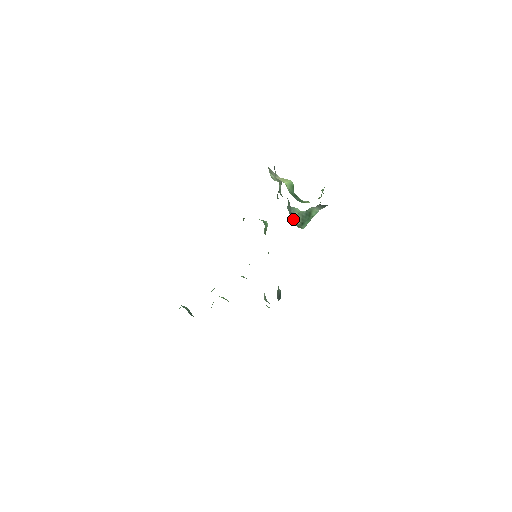
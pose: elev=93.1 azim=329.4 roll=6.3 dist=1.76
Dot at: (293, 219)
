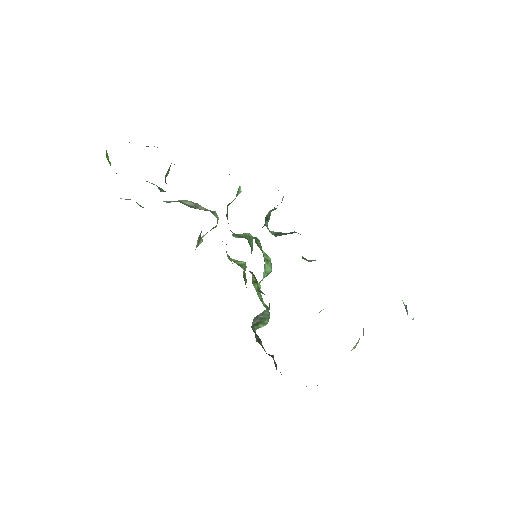
Dot at: occluded
